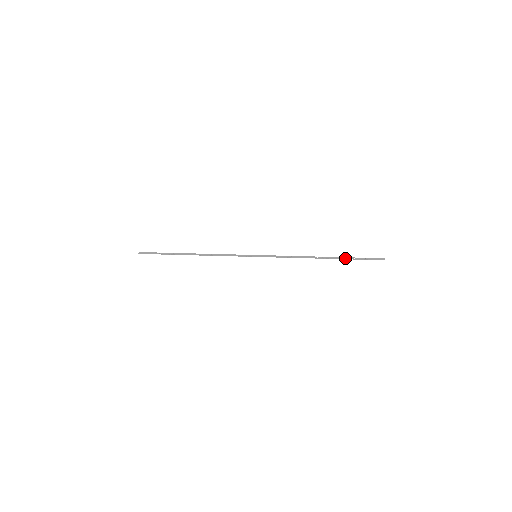
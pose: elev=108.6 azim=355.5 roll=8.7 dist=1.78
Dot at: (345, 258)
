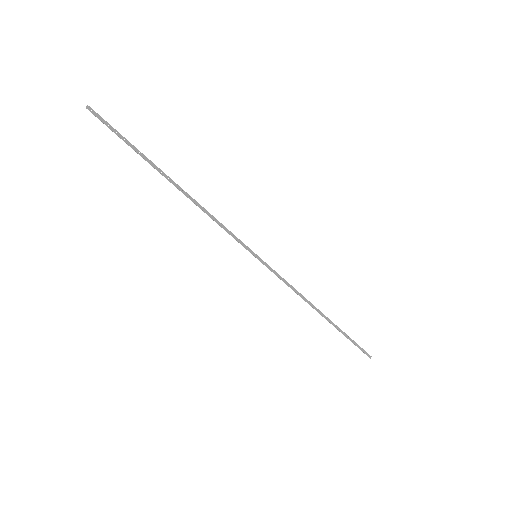
Dot at: (341, 331)
